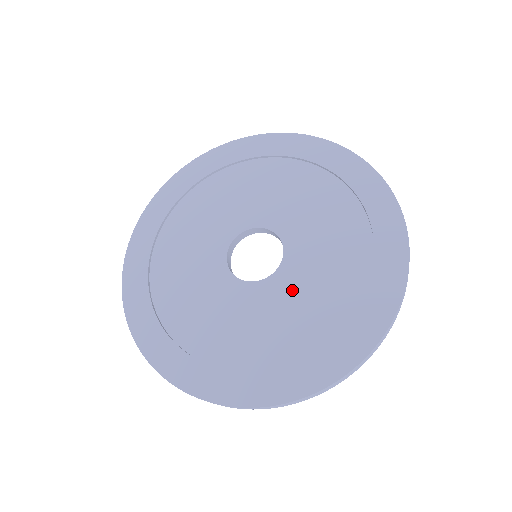
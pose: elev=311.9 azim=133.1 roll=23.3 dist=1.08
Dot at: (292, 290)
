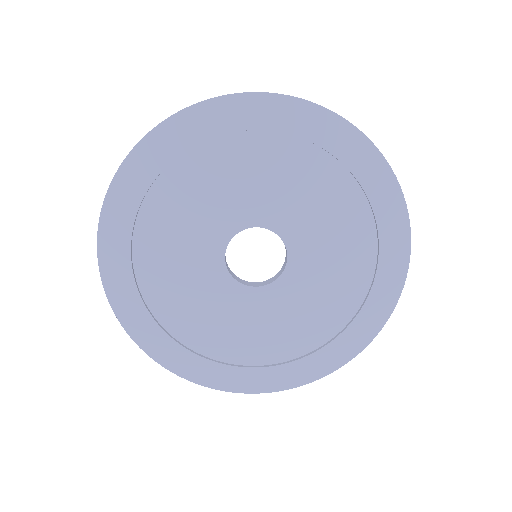
Dot at: (315, 251)
